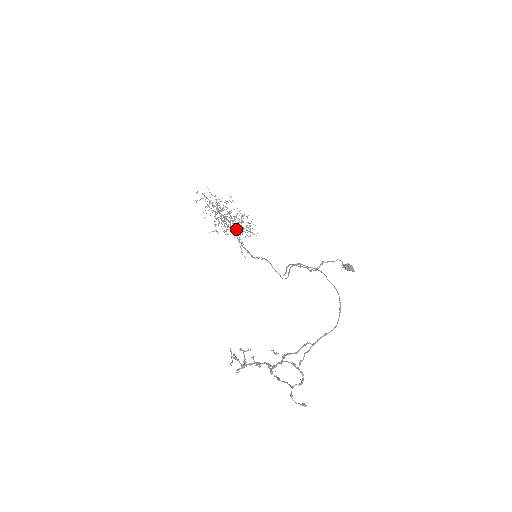
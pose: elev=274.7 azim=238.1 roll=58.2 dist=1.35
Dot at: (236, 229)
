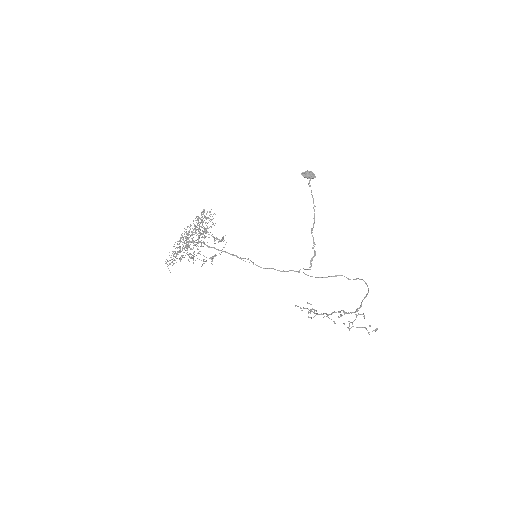
Dot at: occluded
